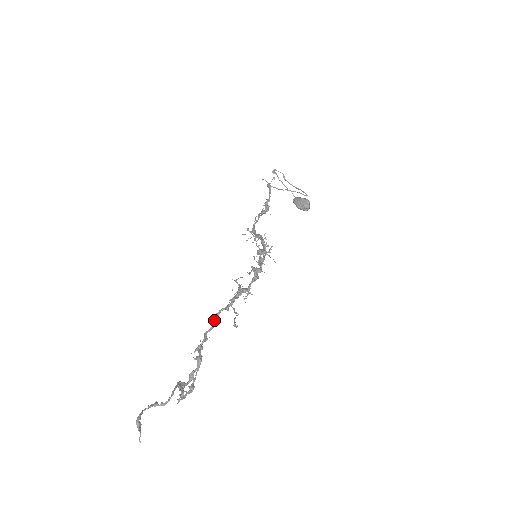
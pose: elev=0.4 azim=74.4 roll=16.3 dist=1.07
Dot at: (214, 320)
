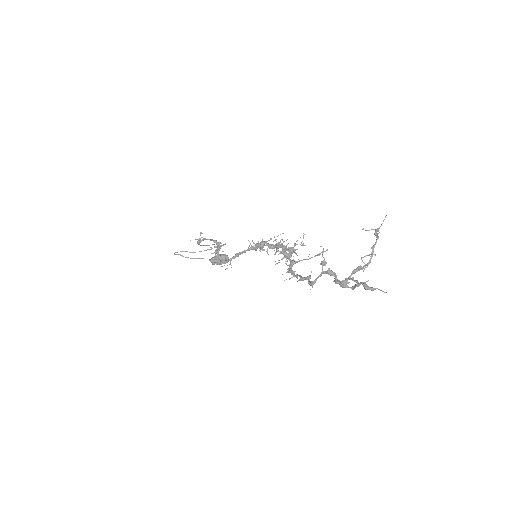
Dot at: (292, 277)
